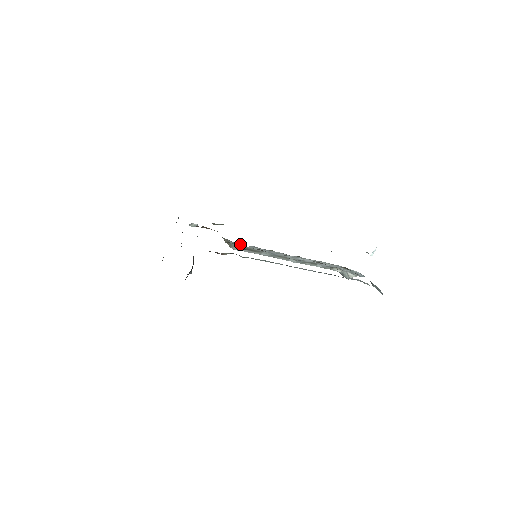
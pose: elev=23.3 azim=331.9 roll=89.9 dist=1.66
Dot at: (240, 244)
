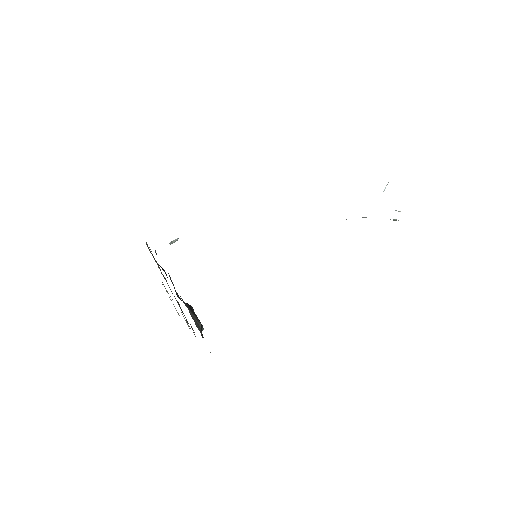
Dot at: occluded
